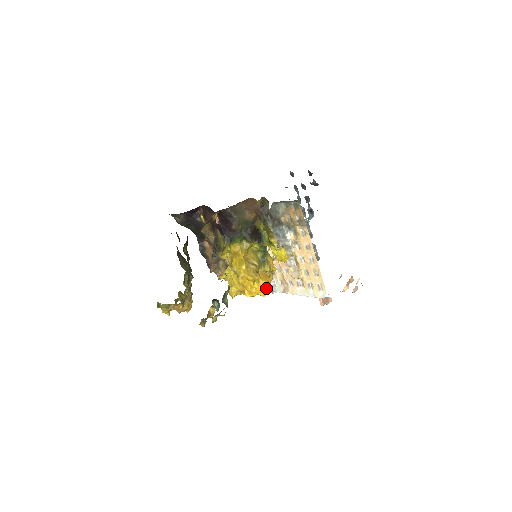
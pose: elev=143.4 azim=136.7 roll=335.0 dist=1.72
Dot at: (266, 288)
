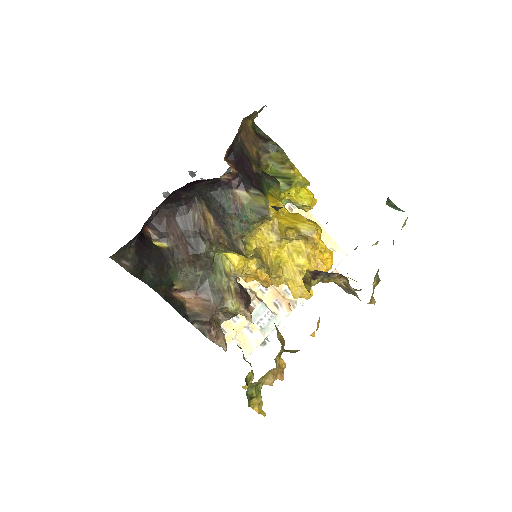
Dot at: occluded
